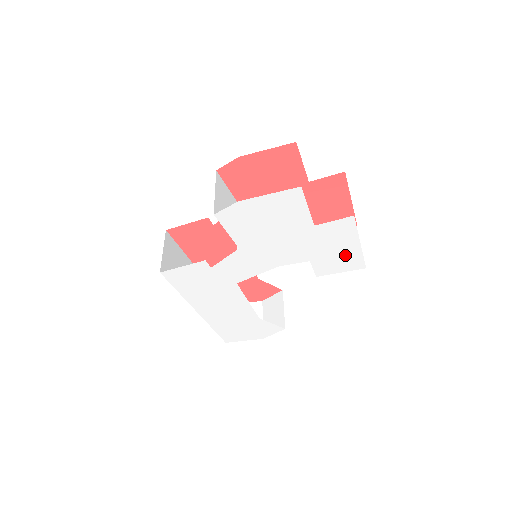
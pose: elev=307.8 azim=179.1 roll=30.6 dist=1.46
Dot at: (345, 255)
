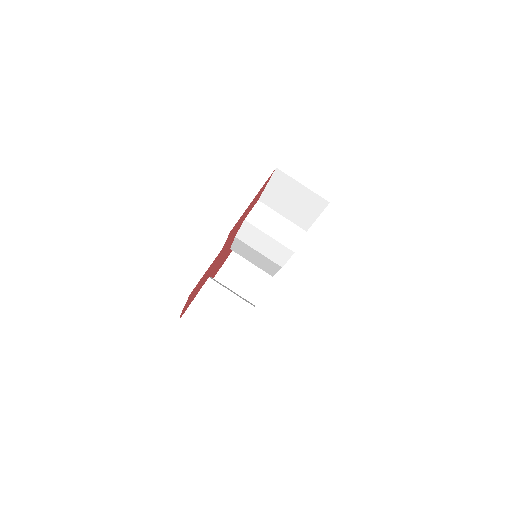
Dot at: occluded
